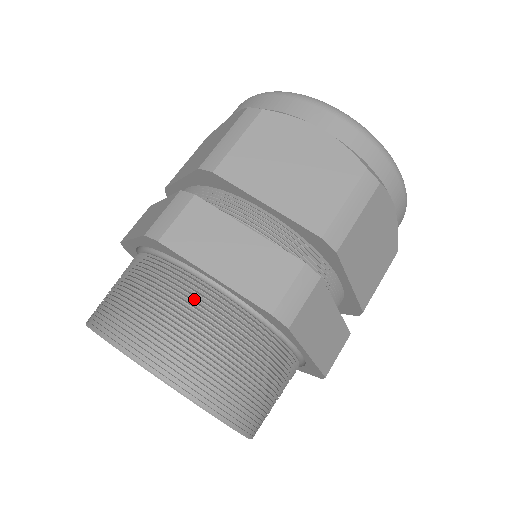
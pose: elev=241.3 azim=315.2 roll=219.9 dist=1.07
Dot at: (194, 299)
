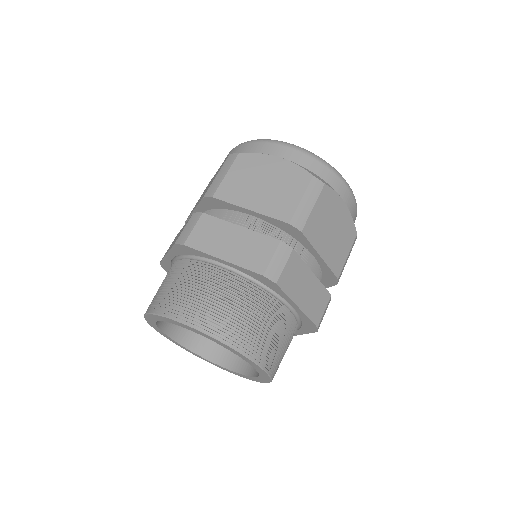
Dot at: (212, 278)
